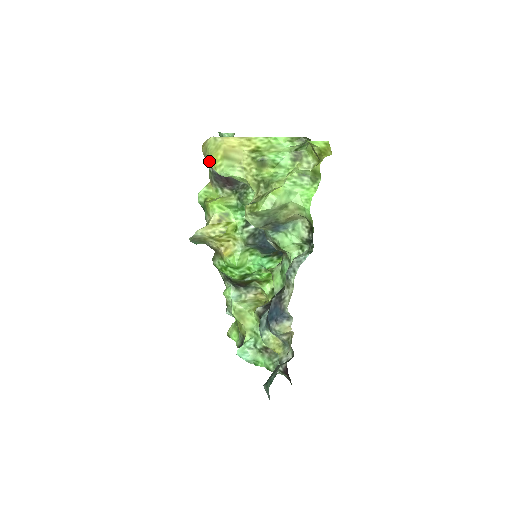
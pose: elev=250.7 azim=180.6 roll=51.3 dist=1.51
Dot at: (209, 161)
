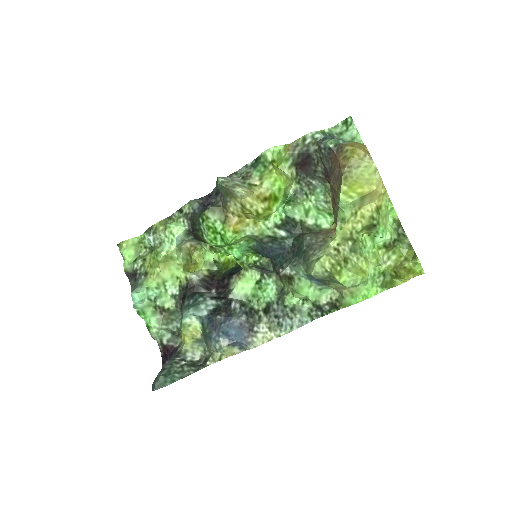
Dot at: (347, 179)
